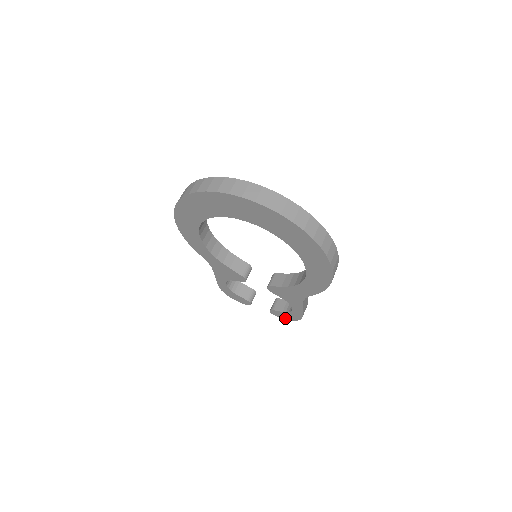
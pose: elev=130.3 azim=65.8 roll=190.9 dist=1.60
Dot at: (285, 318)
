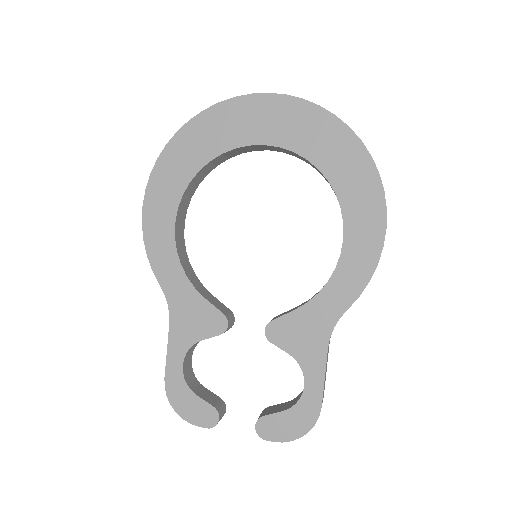
Dot at: (284, 437)
